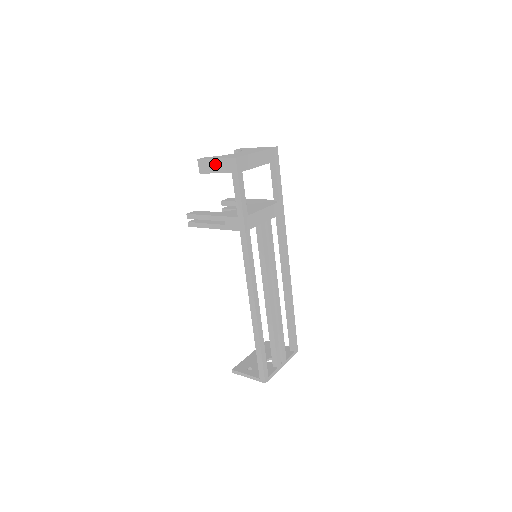
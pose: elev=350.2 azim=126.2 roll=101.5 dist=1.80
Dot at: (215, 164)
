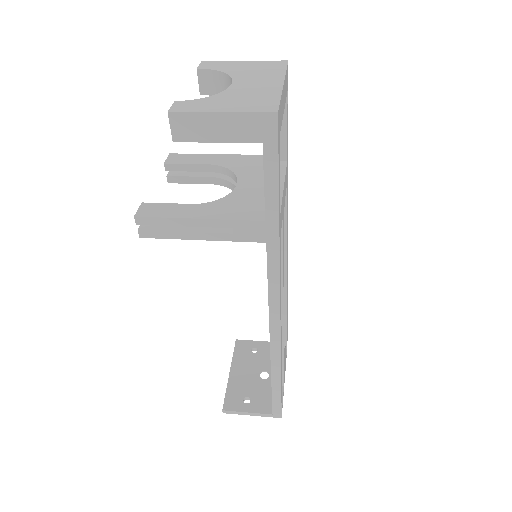
Dot at: (219, 124)
